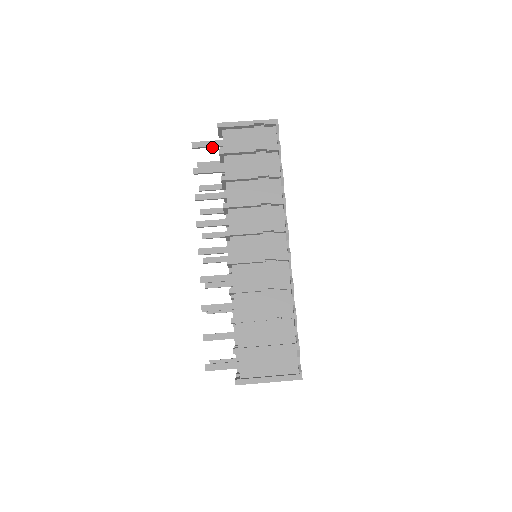
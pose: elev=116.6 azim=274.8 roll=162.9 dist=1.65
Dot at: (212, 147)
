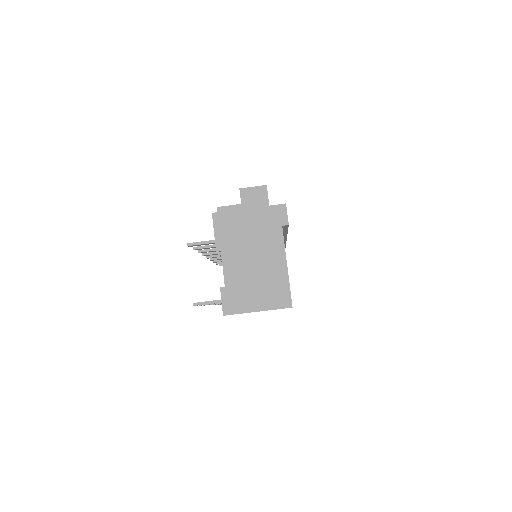
Dot at: (216, 301)
